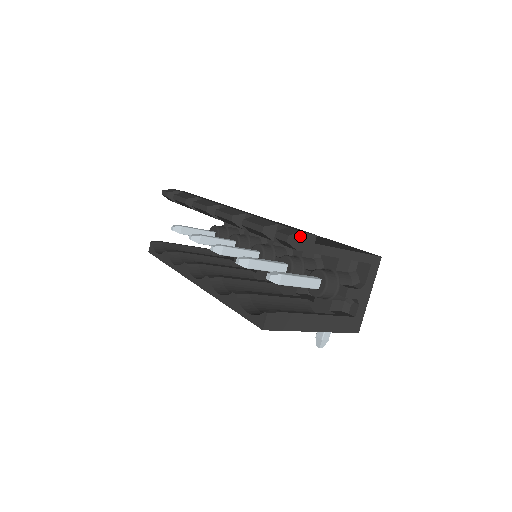
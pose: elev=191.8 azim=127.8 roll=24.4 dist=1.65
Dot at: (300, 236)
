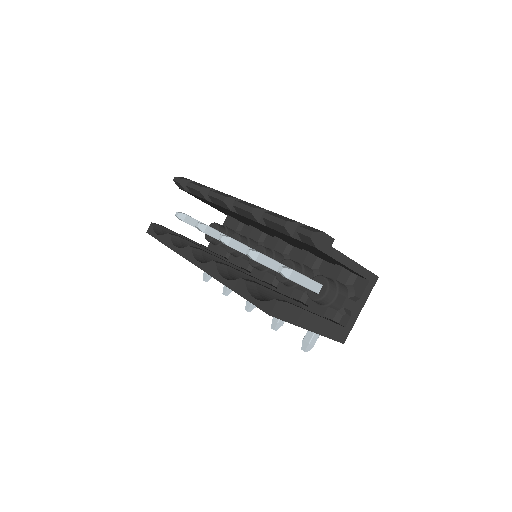
Dot at: (322, 235)
